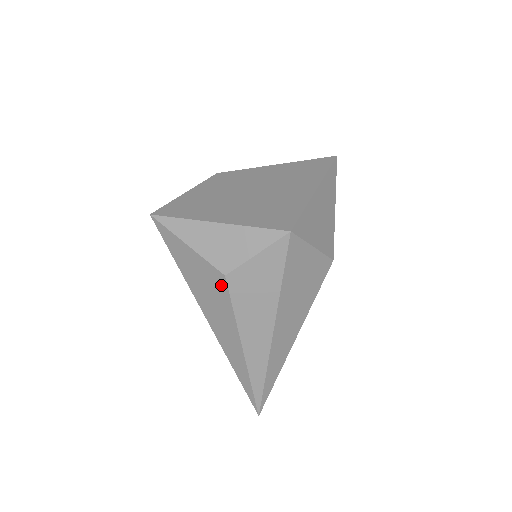
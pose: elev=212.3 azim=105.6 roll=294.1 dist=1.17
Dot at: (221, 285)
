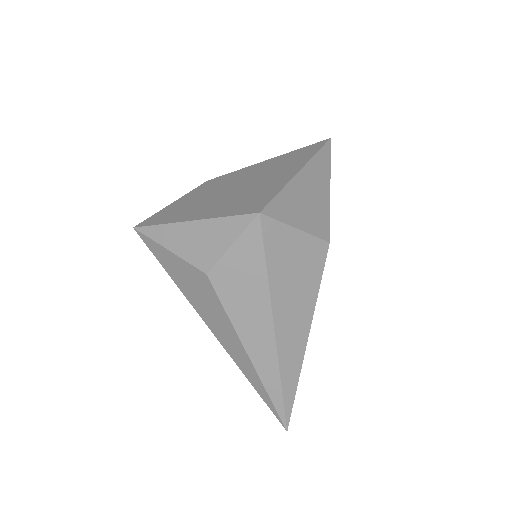
Dot at: (207, 286)
